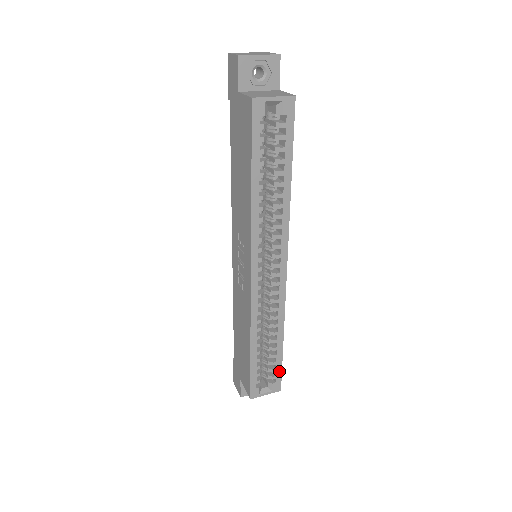
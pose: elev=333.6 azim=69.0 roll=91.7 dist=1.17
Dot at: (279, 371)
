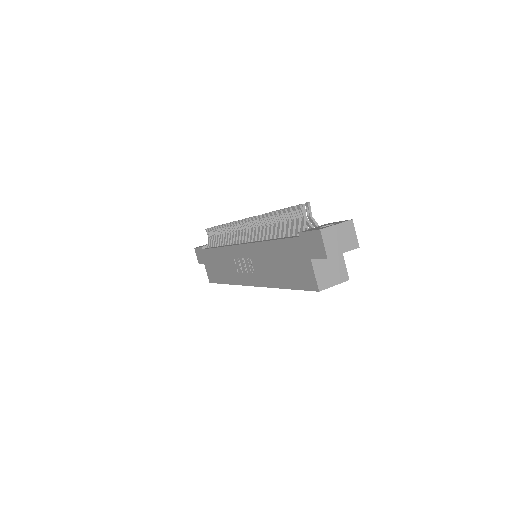
Dot at: occluded
